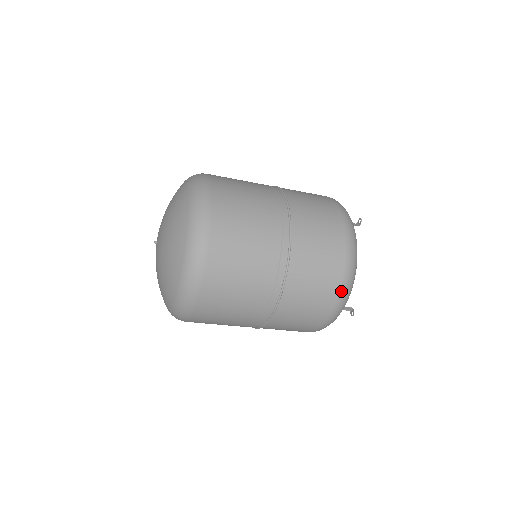
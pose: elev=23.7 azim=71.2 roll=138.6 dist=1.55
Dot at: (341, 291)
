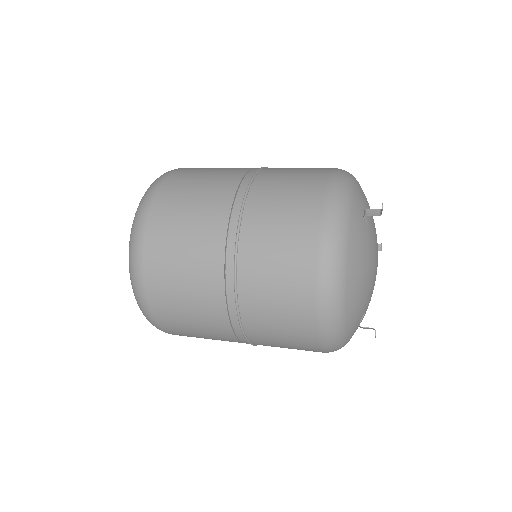
Dot at: (319, 327)
